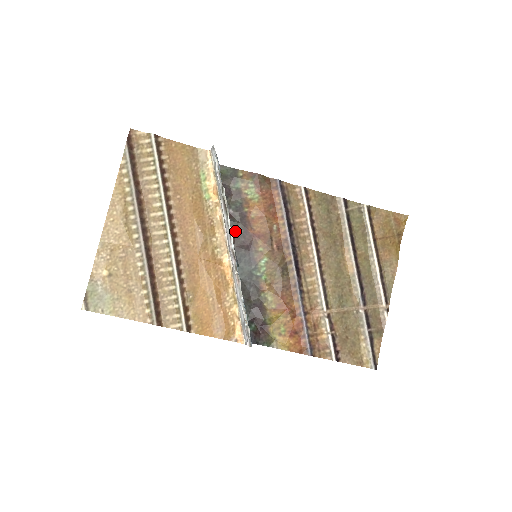
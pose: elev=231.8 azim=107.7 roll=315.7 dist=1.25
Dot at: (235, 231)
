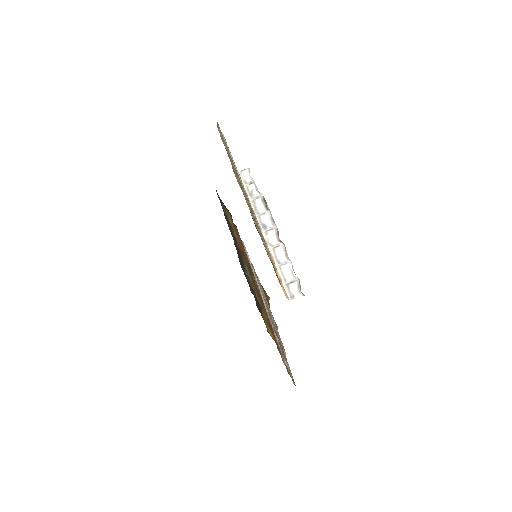
Dot at: (233, 237)
